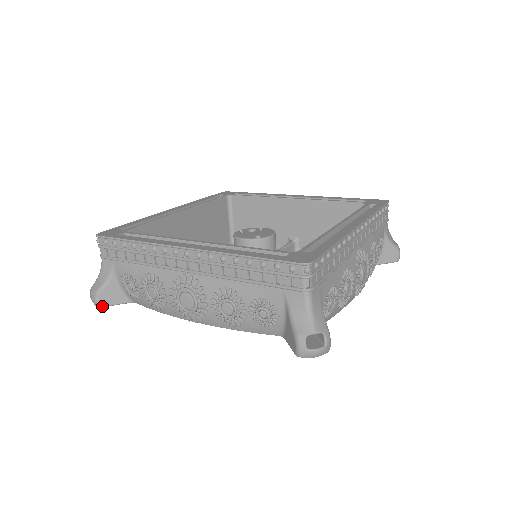
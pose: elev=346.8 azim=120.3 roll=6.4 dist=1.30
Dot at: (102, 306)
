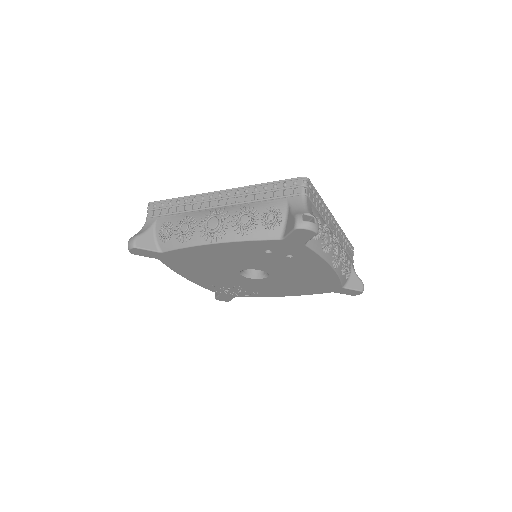
Dot at: (137, 247)
